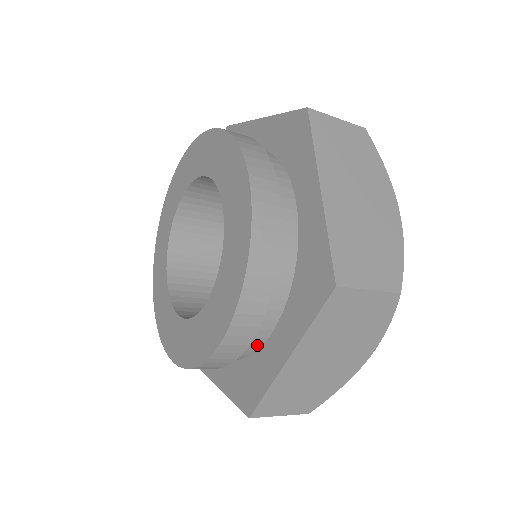
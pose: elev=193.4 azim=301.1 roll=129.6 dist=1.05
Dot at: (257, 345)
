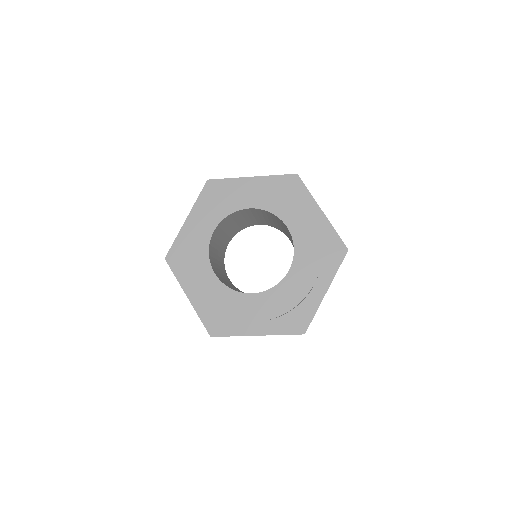
Dot at: occluded
